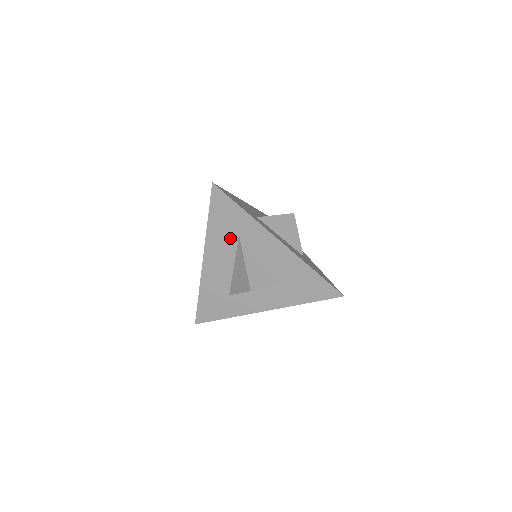
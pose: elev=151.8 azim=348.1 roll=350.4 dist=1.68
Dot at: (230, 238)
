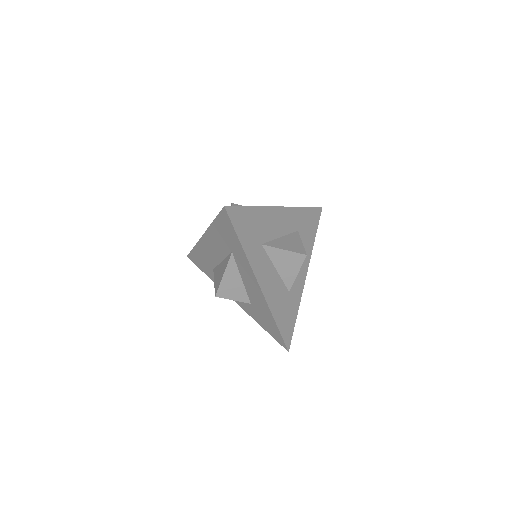
Dot at: (225, 246)
